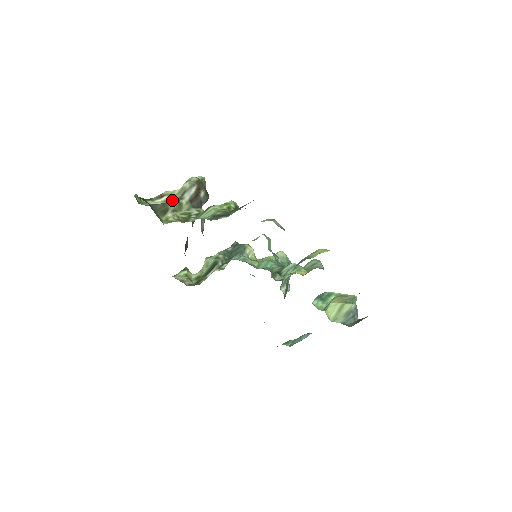
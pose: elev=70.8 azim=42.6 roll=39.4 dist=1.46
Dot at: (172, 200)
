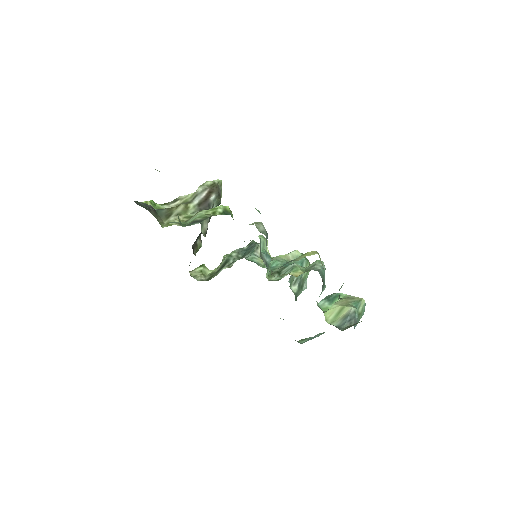
Dot at: (179, 205)
